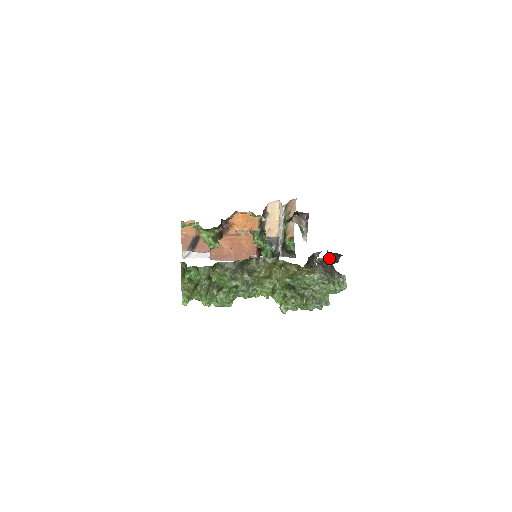
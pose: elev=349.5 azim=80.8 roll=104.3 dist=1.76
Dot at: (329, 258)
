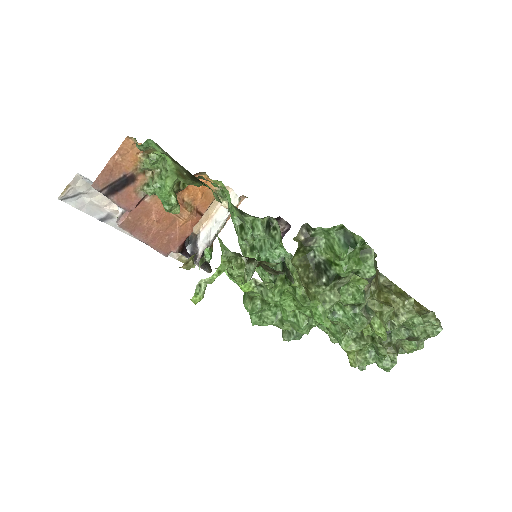
Dot at: occluded
